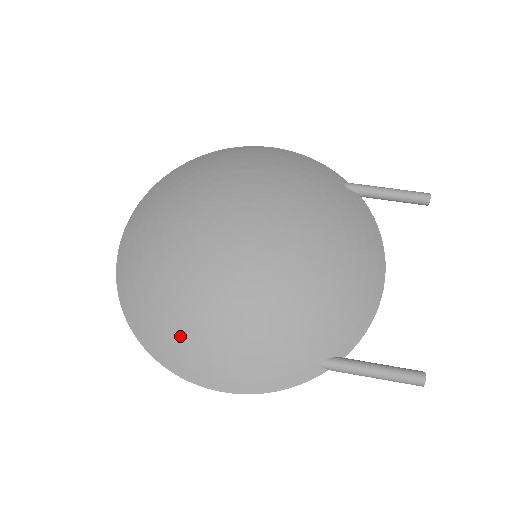
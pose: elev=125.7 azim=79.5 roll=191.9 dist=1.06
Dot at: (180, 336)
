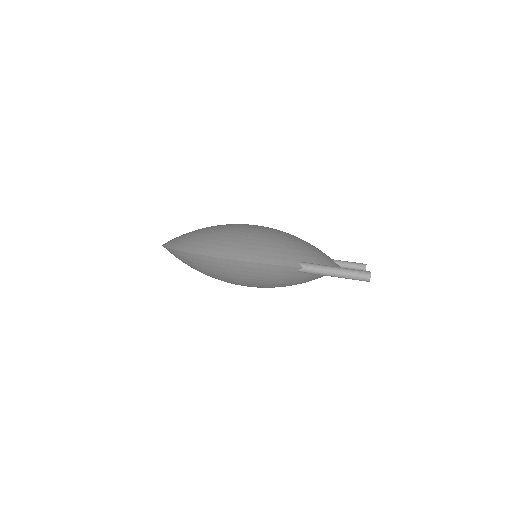
Dot at: (206, 239)
